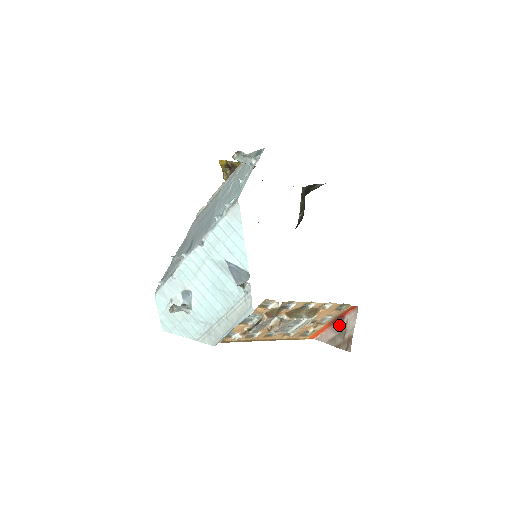
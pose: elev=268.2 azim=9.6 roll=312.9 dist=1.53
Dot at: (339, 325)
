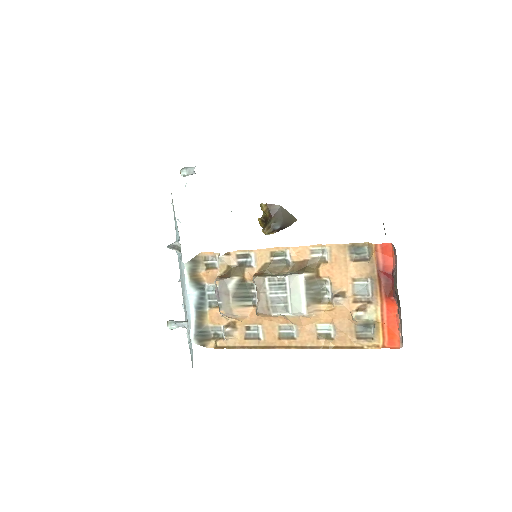
Dot at: (395, 291)
